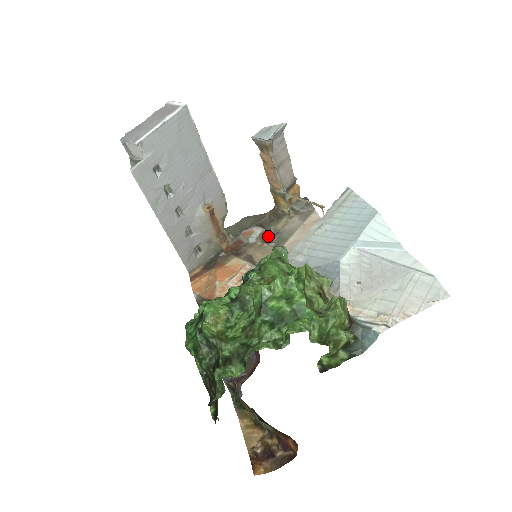
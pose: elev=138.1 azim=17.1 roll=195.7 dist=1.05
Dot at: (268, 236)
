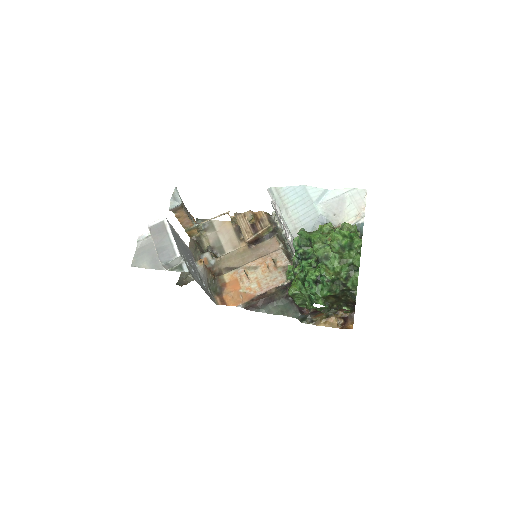
Dot at: occluded
